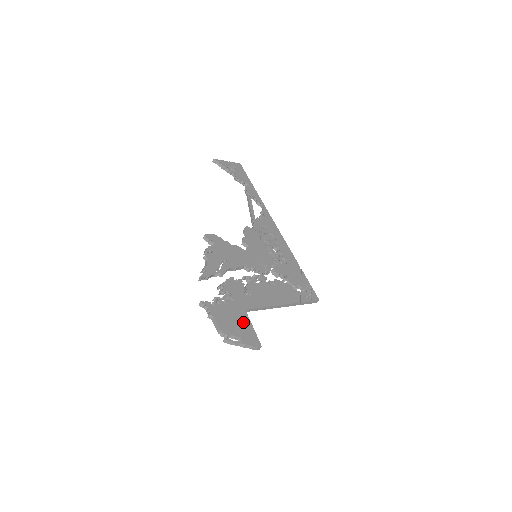
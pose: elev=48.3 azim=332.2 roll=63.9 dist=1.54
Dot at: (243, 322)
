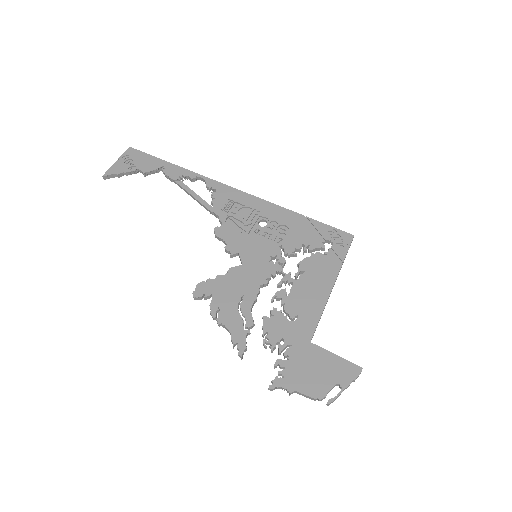
Dot at: (323, 361)
